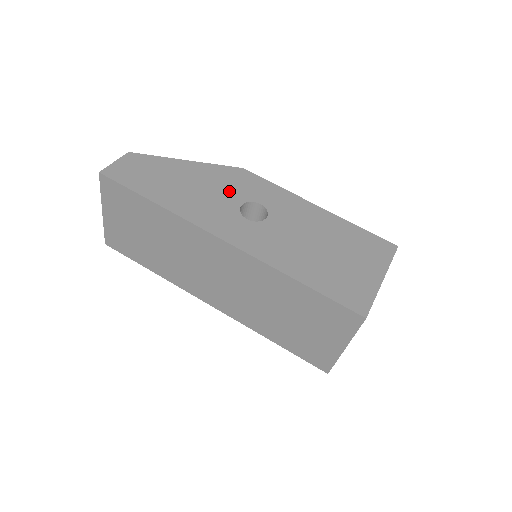
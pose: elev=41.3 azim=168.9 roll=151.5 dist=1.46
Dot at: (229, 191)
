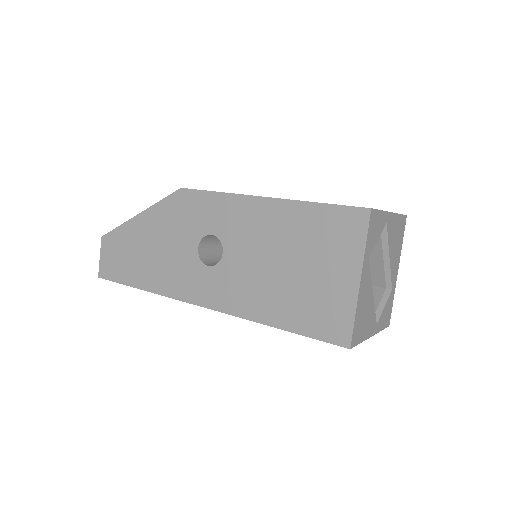
Dot at: (182, 235)
